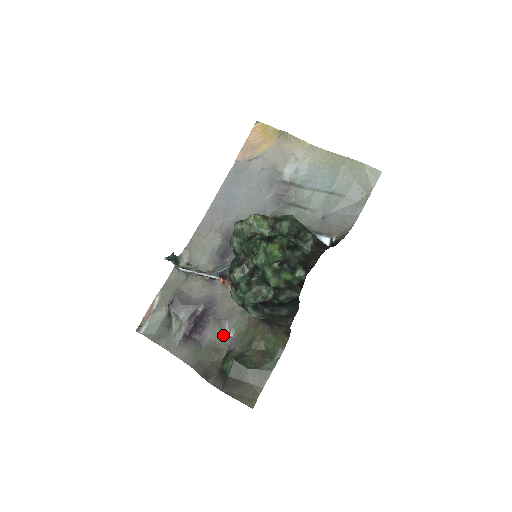
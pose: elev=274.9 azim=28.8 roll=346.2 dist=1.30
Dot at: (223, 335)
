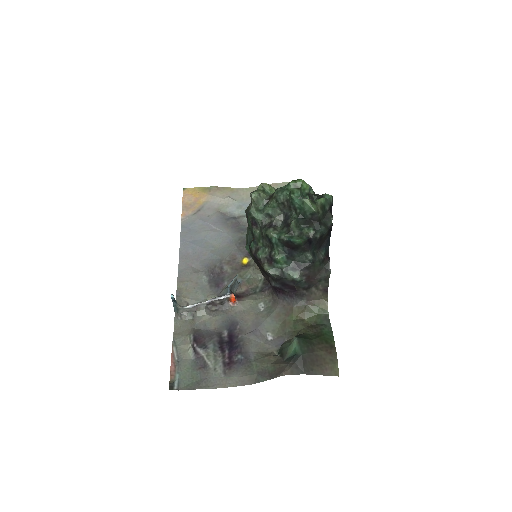
Dot at: (263, 343)
